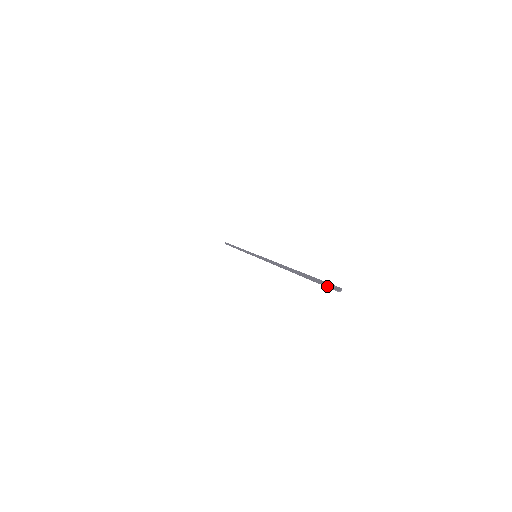
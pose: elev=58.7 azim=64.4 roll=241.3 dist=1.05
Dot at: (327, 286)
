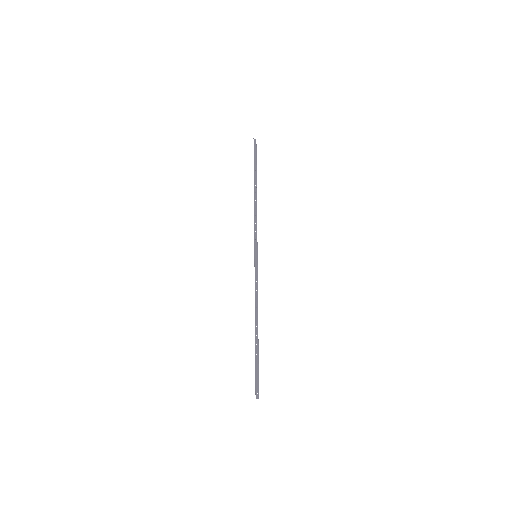
Dot at: (256, 391)
